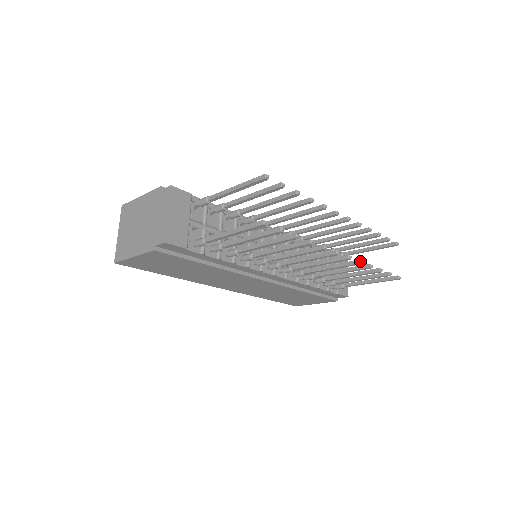
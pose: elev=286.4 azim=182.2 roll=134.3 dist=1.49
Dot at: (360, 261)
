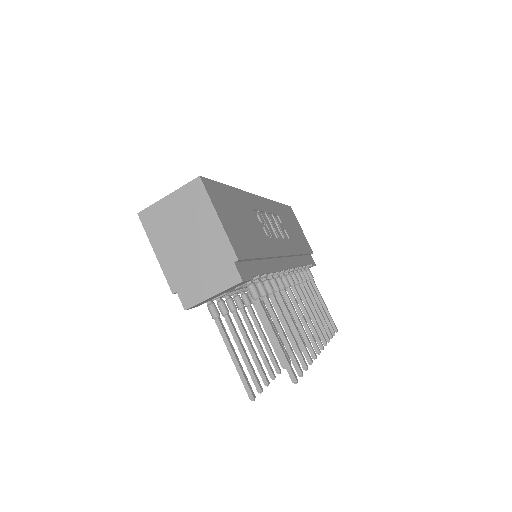
Dot at: occluded
